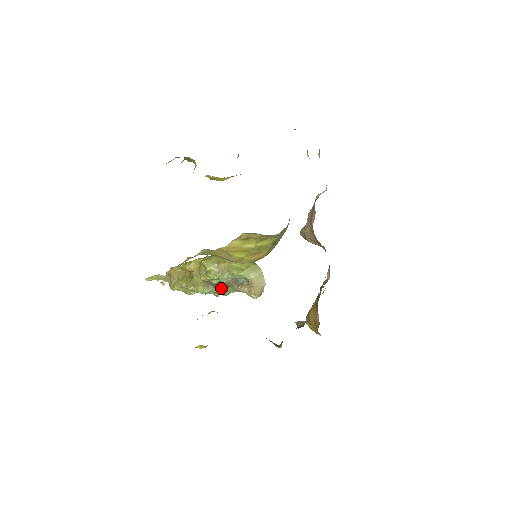
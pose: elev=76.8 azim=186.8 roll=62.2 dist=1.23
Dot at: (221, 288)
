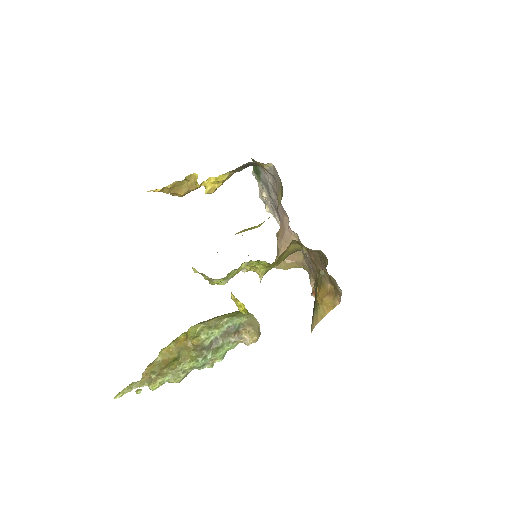
Dot at: (216, 348)
